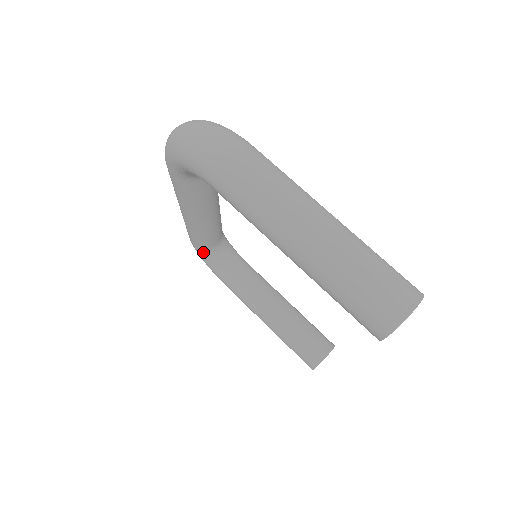
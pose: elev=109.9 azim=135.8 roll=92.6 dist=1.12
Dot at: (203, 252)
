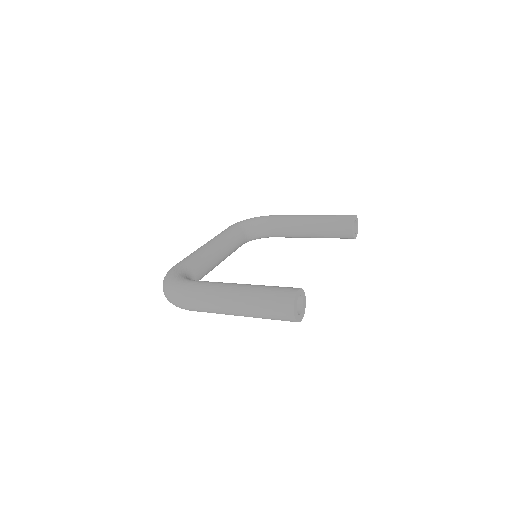
Dot at: occluded
